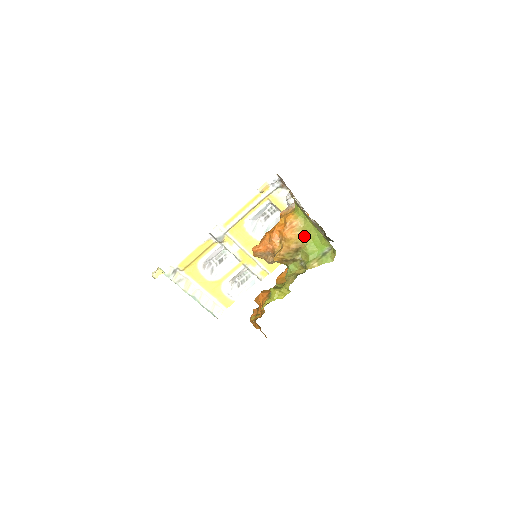
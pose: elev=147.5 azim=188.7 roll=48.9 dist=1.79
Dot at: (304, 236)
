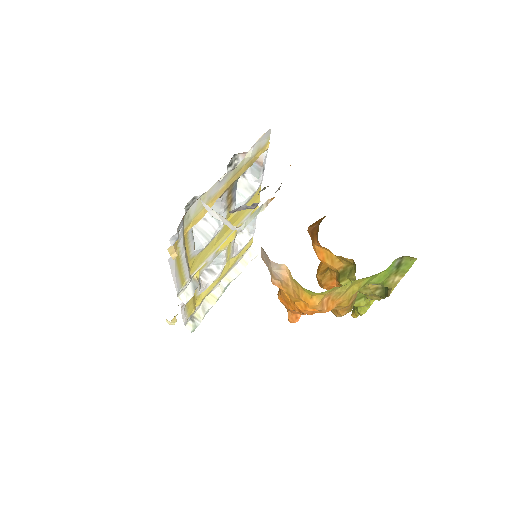
Dot at: (352, 286)
